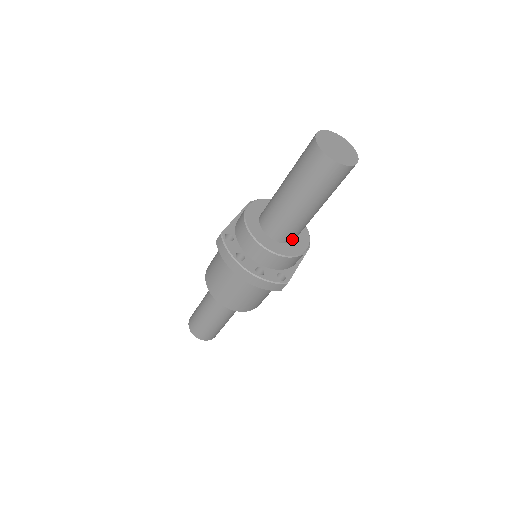
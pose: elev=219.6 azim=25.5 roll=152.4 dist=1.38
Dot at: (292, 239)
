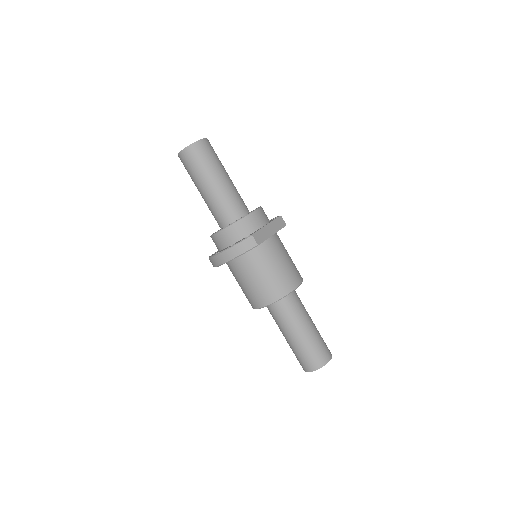
Dot at: (238, 214)
